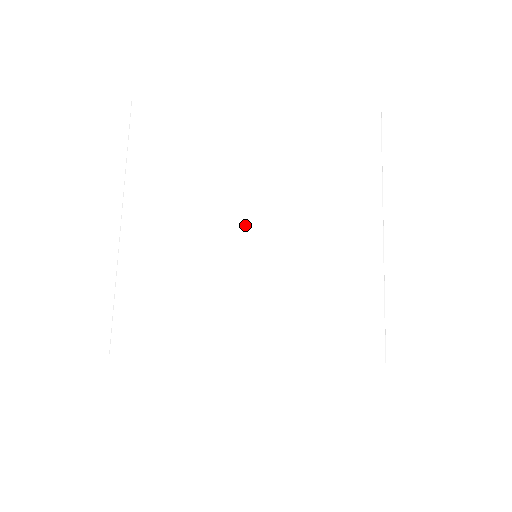
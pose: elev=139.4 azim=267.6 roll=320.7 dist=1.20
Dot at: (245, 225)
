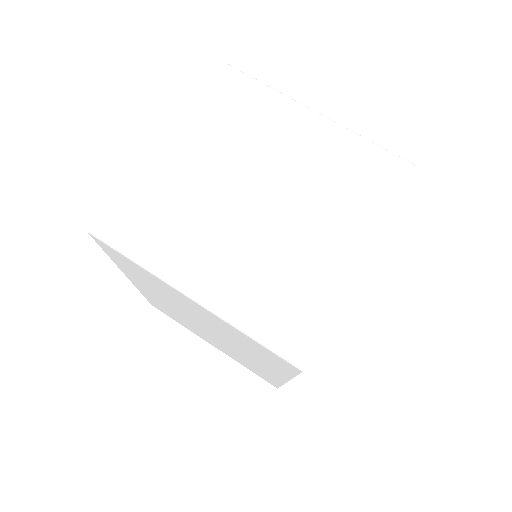
Dot at: (262, 201)
